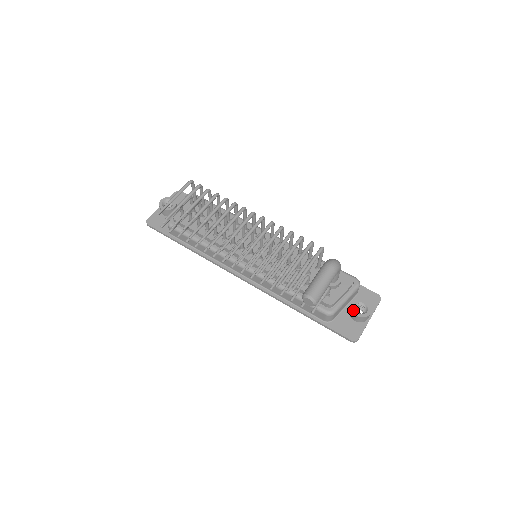
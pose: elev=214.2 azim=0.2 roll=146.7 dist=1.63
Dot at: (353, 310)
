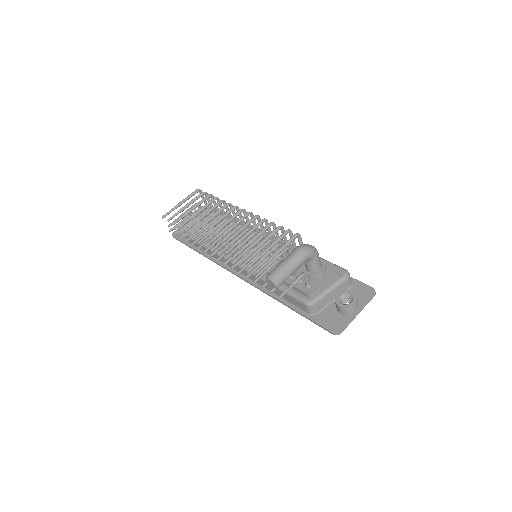
Dot at: (336, 301)
